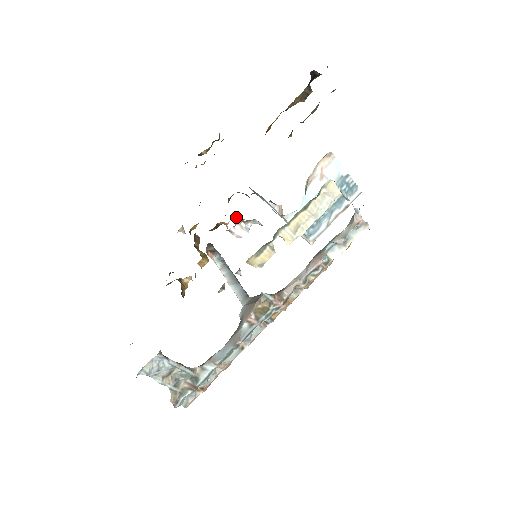
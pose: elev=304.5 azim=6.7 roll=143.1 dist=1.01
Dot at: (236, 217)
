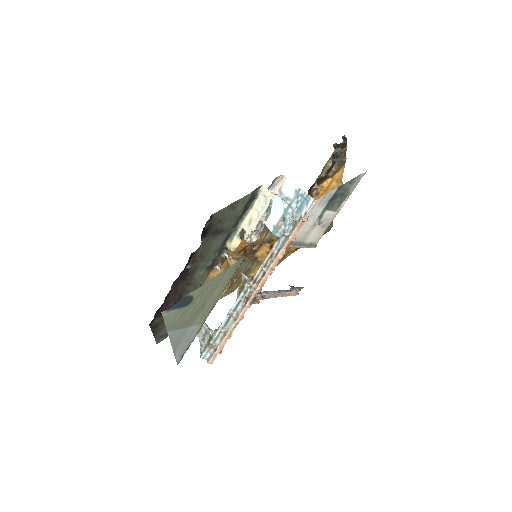
Dot at: (252, 233)
